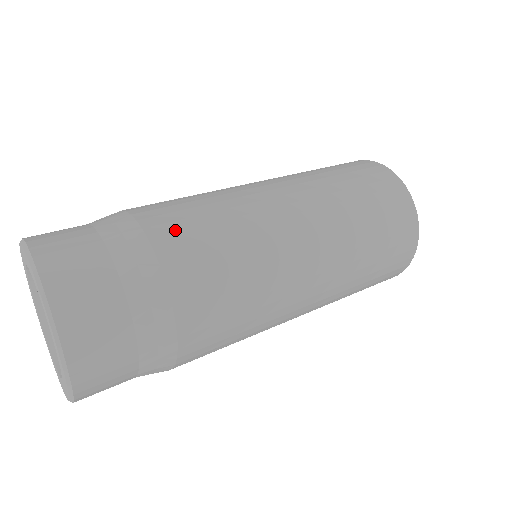
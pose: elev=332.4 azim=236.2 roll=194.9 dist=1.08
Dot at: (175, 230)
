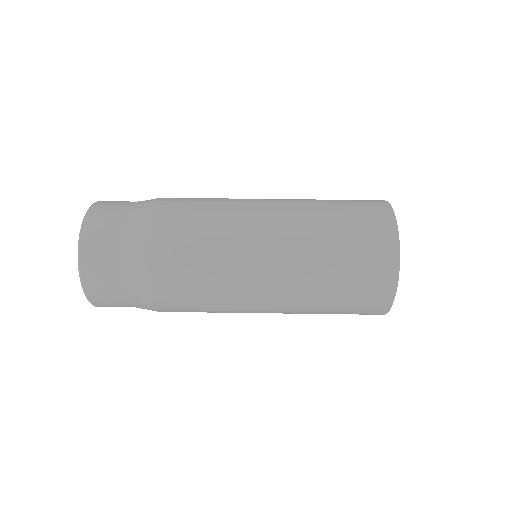
Dot at: (169, 285)
